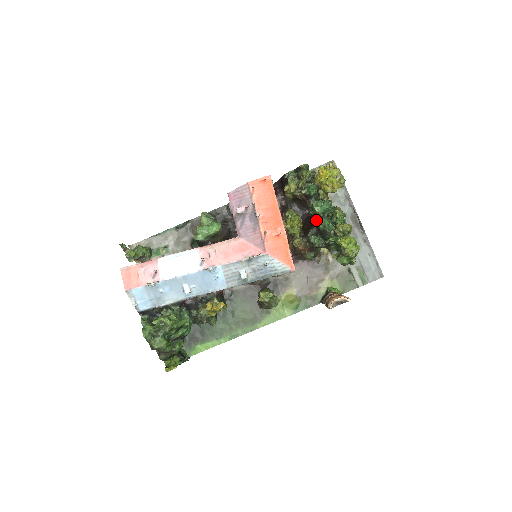
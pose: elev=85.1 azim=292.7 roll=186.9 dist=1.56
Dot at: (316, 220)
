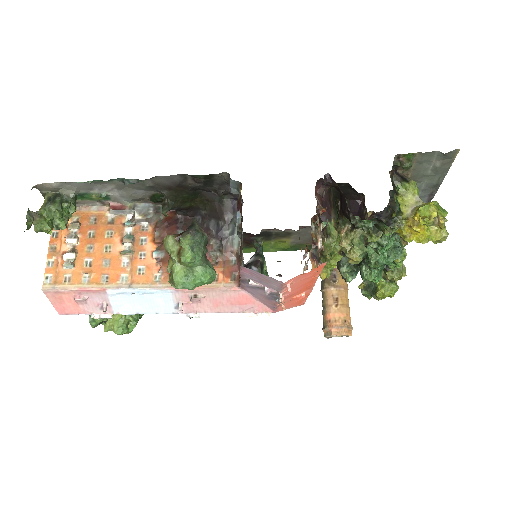
Dot at: (363, 262)
